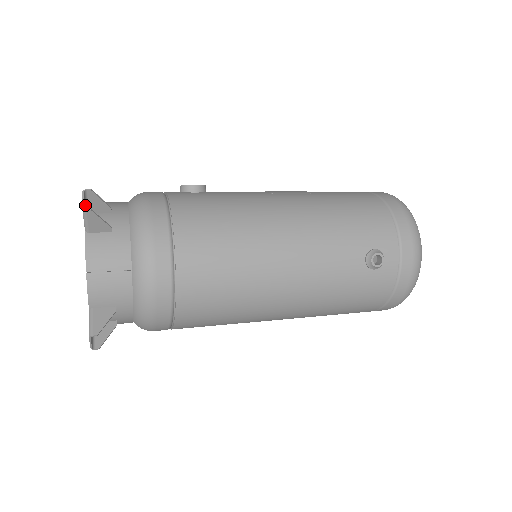
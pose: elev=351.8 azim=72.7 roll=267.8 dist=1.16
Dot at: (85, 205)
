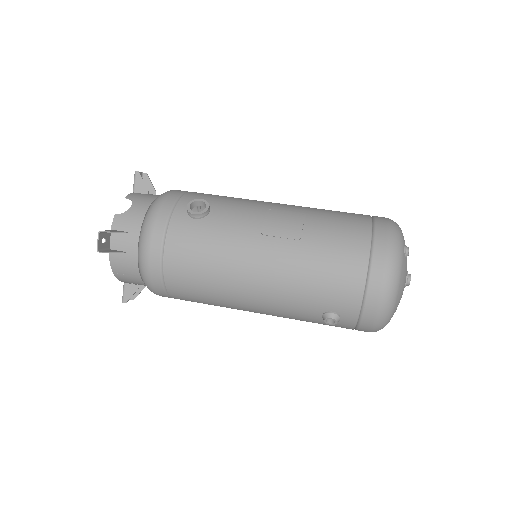
Dot at: (105, 233)
